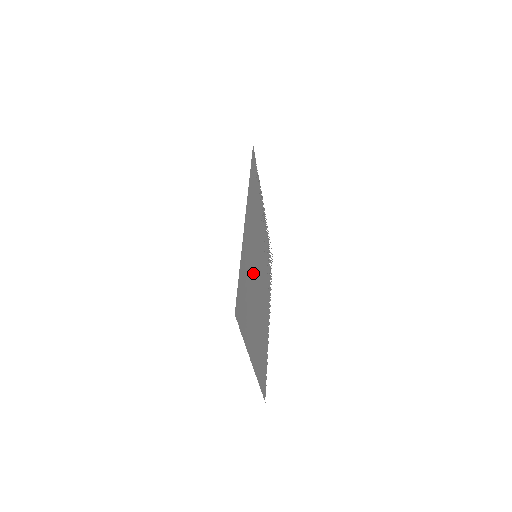
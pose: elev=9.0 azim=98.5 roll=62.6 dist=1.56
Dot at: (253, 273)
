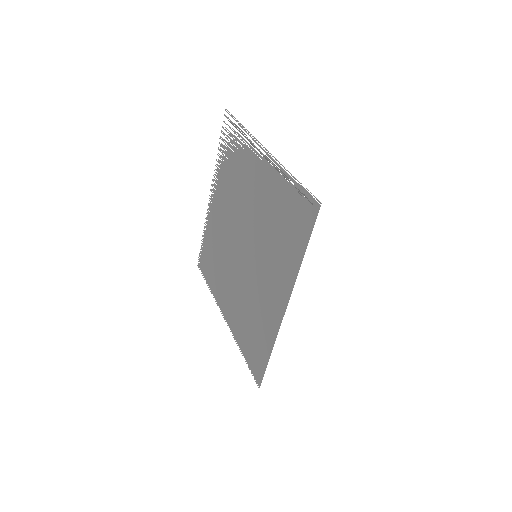
Dot at: (253, 281)
